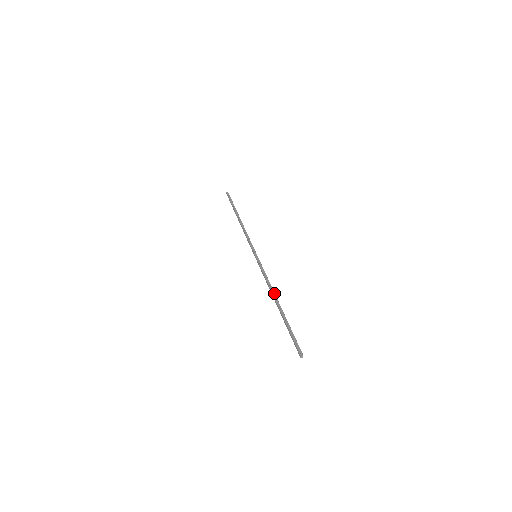
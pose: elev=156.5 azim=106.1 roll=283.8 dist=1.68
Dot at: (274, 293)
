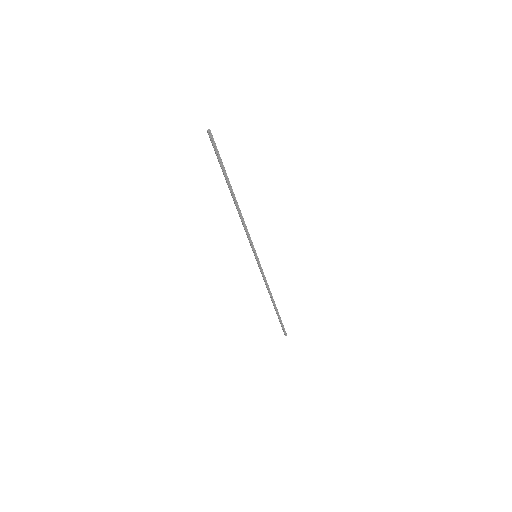
Dot at: (272, 296)
